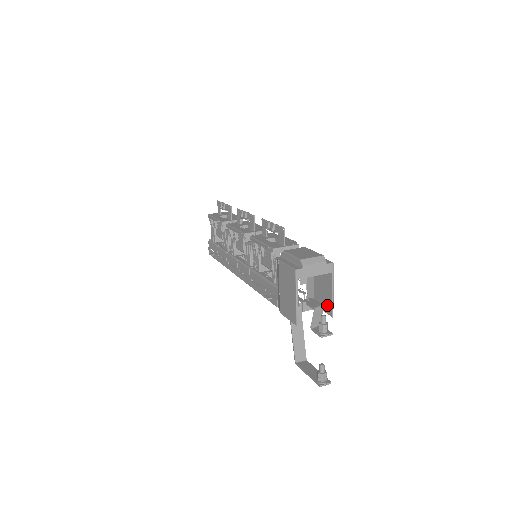
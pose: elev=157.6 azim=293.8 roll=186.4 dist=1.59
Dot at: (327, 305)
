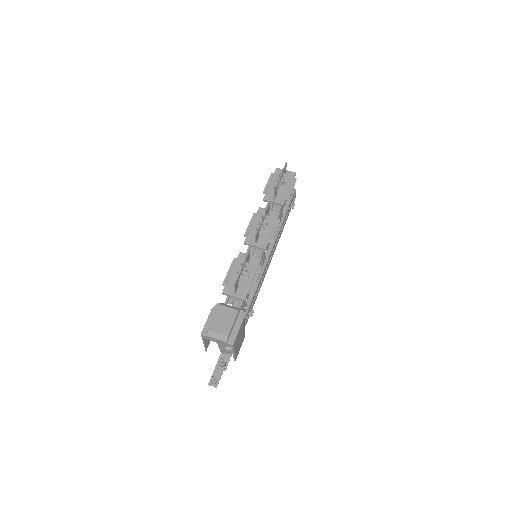
Dot at: (237, 351)
